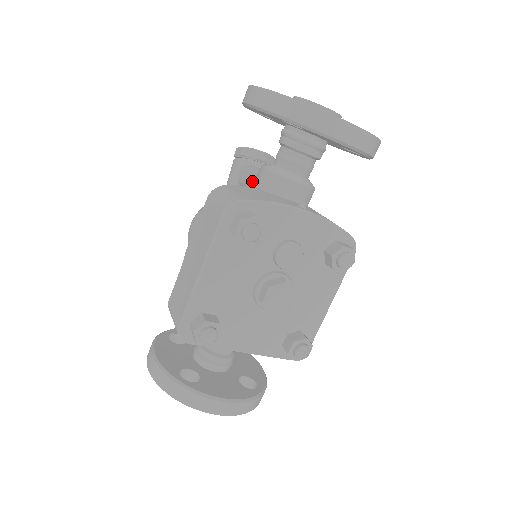
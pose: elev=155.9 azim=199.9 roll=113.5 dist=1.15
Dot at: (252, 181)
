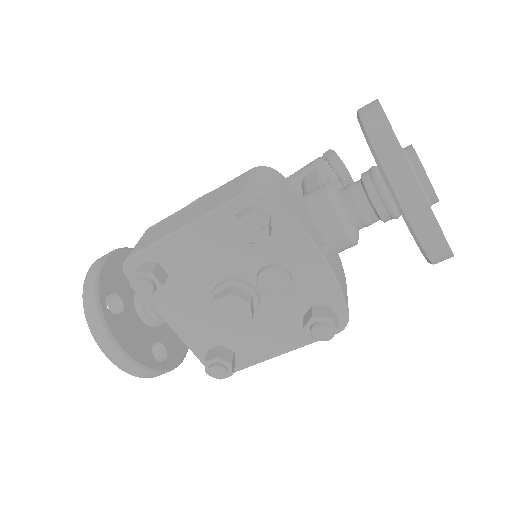
Dot at: (311, 189)
